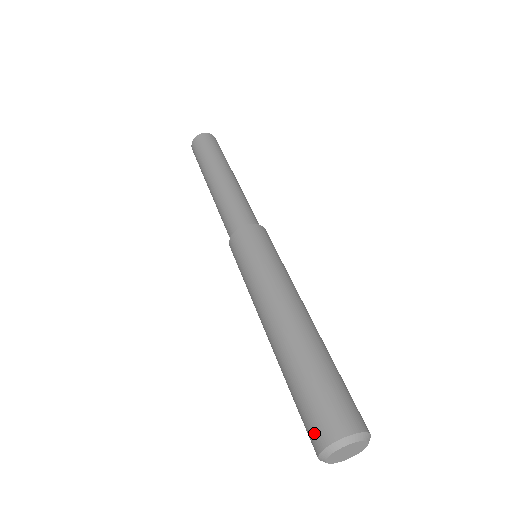
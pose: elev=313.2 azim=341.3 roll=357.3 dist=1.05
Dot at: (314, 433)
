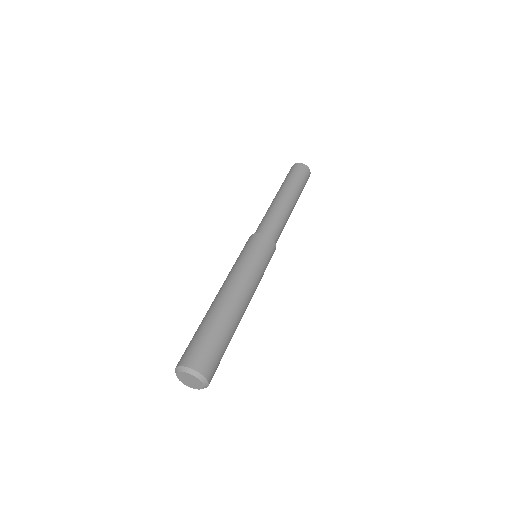
Dot at: occluded
